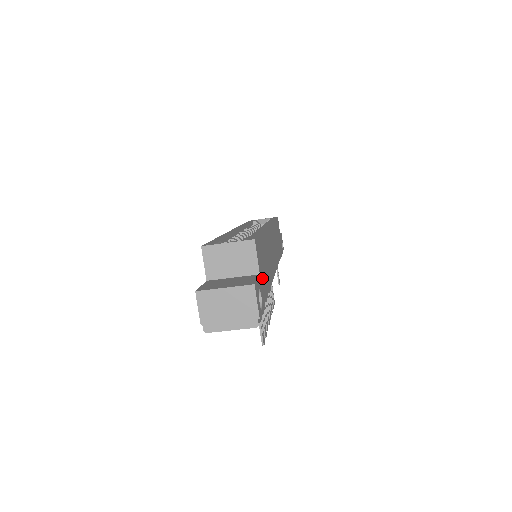
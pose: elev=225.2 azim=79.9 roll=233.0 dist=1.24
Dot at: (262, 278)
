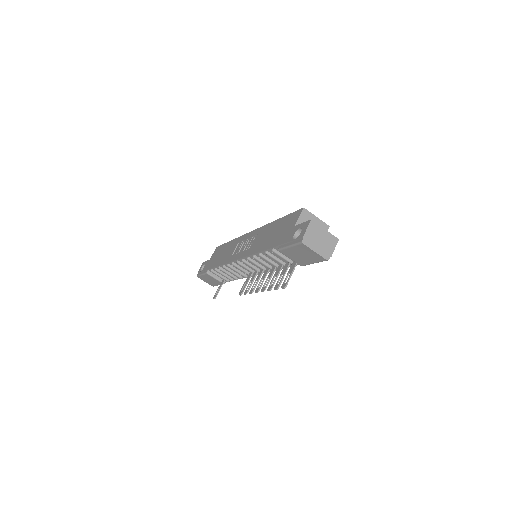
Dot at: occluded
